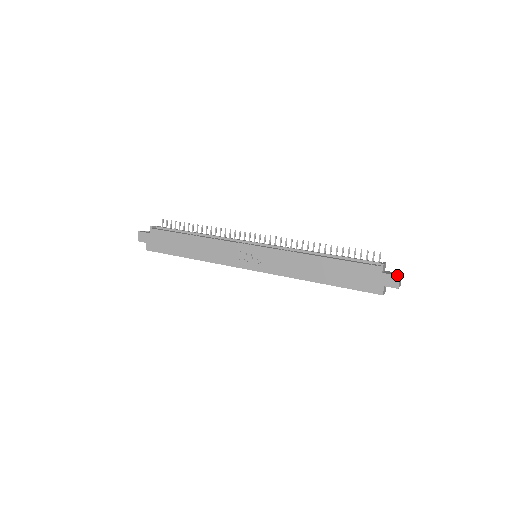
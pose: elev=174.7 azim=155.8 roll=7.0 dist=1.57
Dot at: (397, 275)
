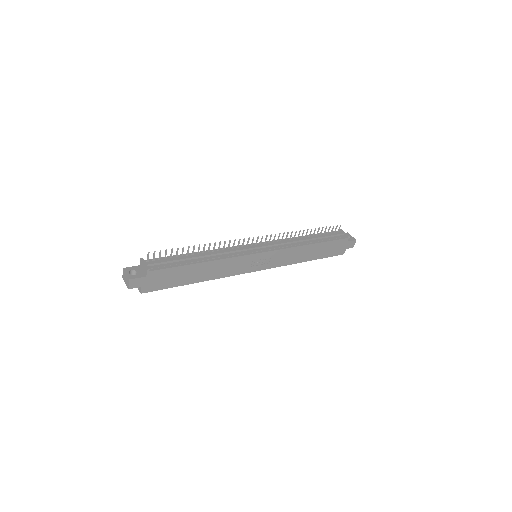
Dot at: (355, 240)
